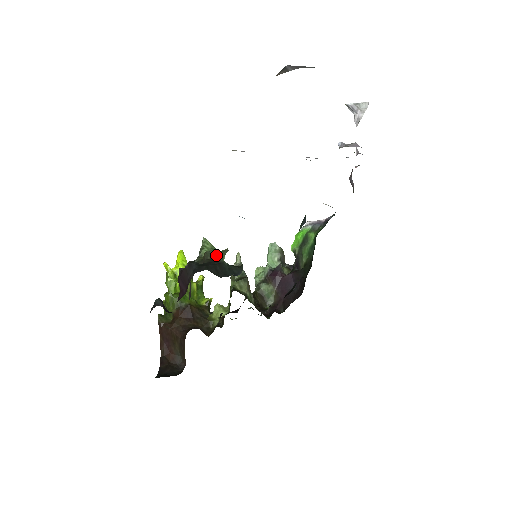
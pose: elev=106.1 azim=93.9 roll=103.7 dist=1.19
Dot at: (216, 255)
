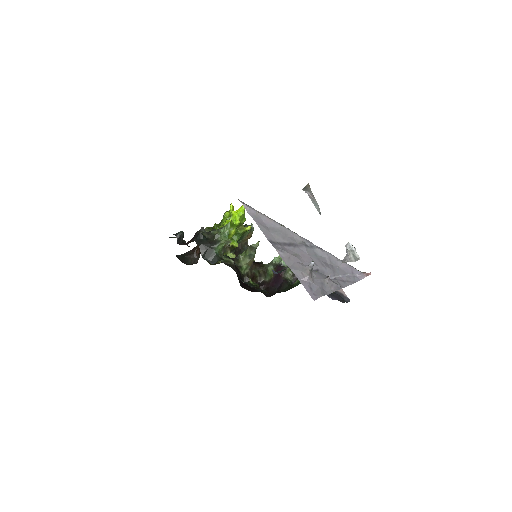
Dot at: (218, 241)
